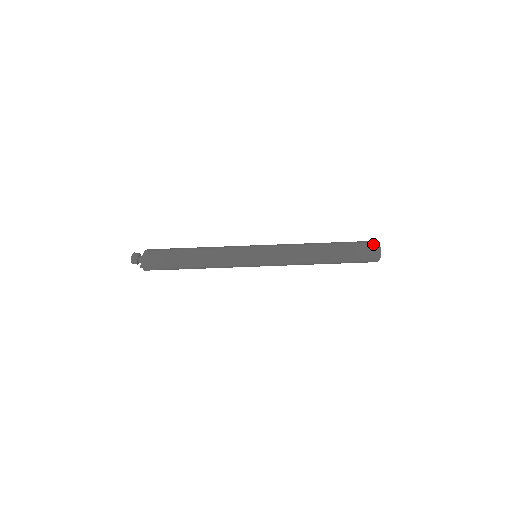
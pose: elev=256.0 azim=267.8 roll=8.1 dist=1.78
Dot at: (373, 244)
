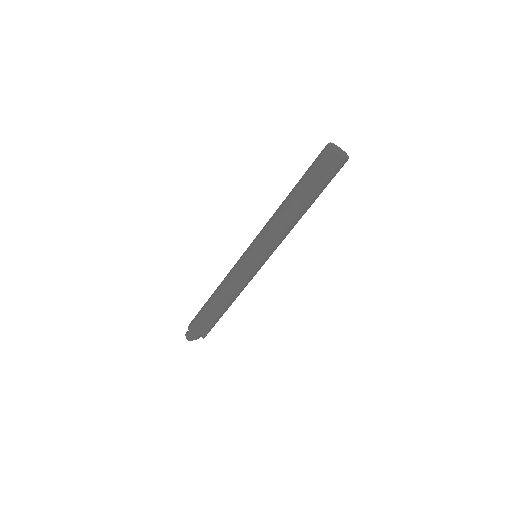
Dot at: (324, 151)
